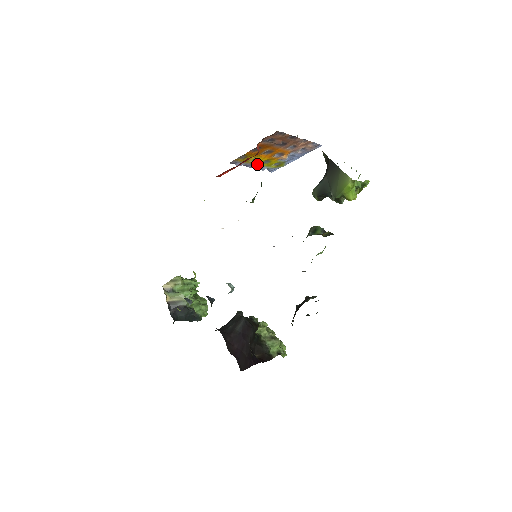
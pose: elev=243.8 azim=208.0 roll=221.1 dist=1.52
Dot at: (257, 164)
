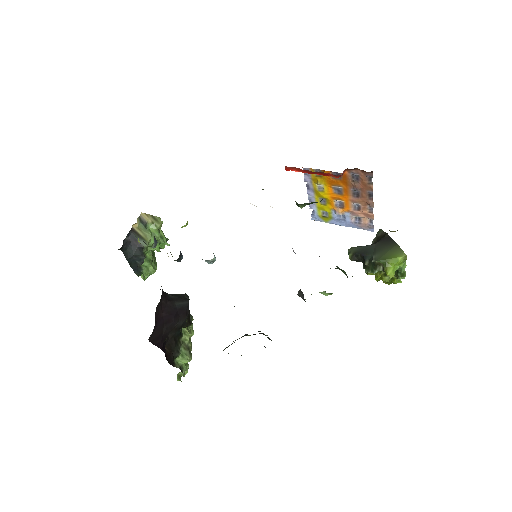
Dot at: (315, 195)
